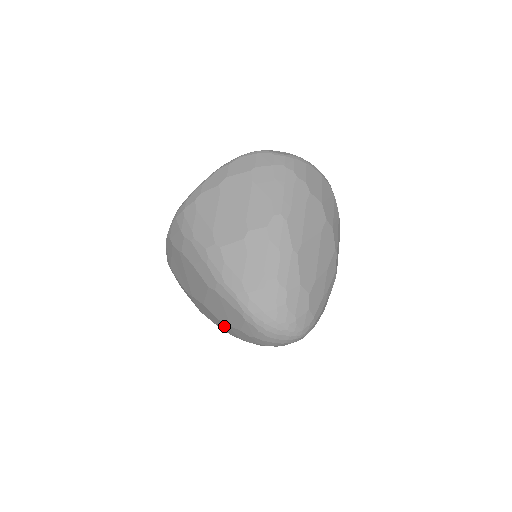
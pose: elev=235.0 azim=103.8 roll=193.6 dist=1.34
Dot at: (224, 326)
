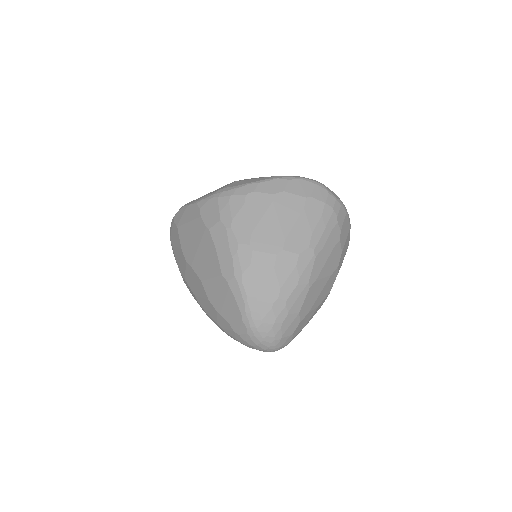
Dot at: (209, 307)
